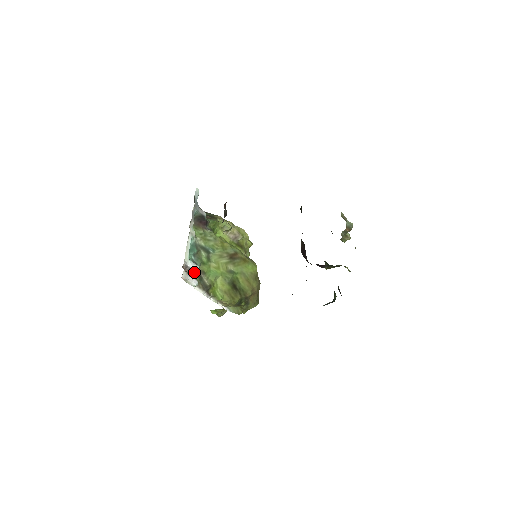
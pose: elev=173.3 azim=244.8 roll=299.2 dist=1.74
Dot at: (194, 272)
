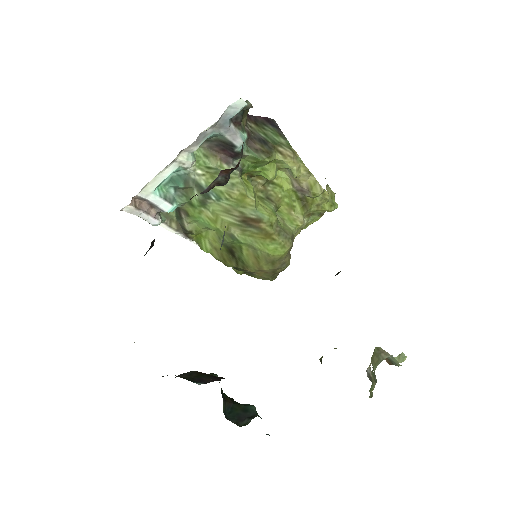
Dot at: (160, 209)
